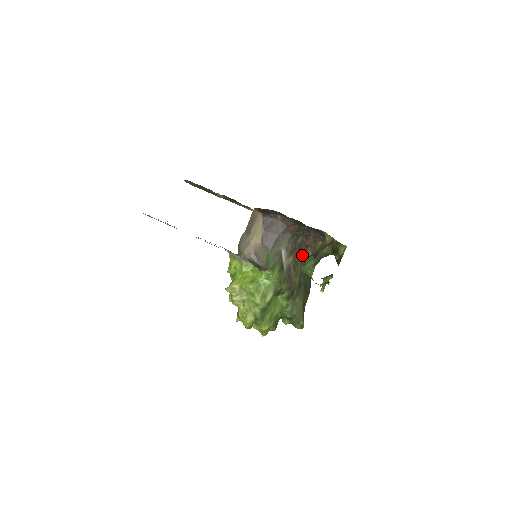
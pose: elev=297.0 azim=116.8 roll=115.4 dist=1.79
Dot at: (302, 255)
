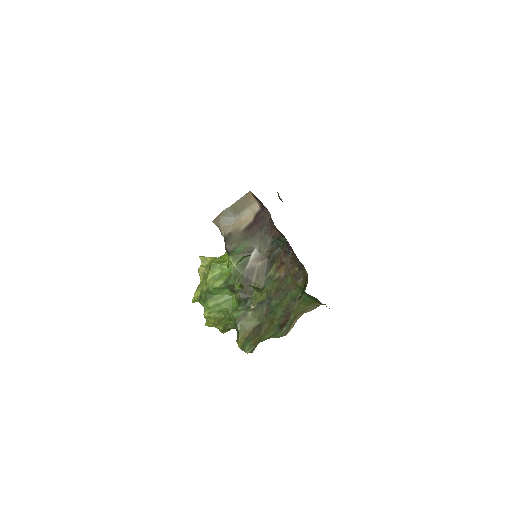
Dot at: (274, 269)
